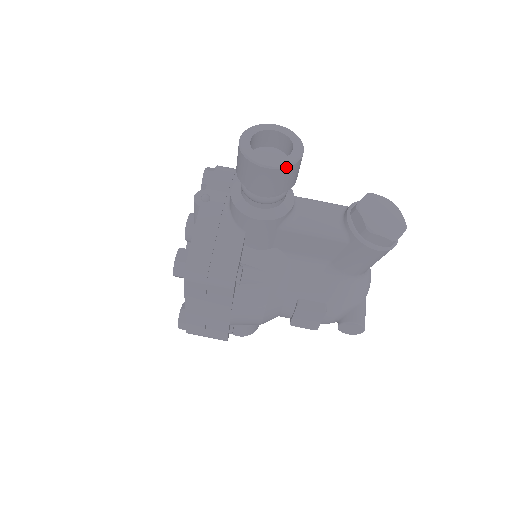
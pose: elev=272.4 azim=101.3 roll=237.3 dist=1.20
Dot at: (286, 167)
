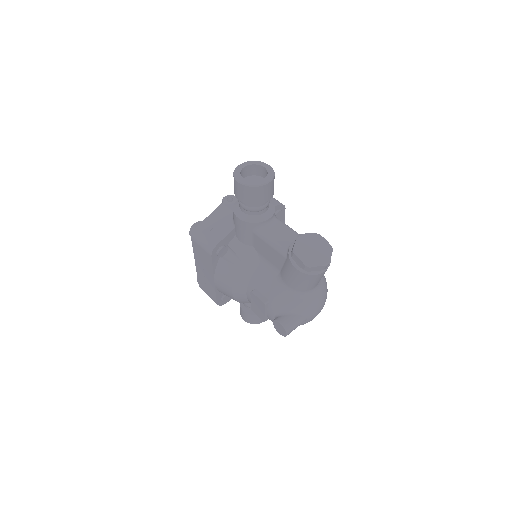
Dot at: (249, 186)
